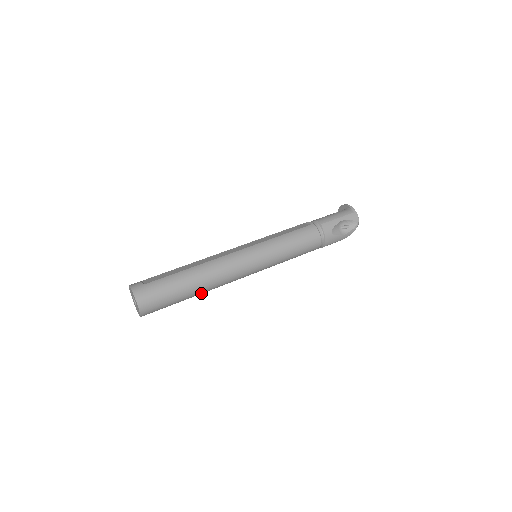
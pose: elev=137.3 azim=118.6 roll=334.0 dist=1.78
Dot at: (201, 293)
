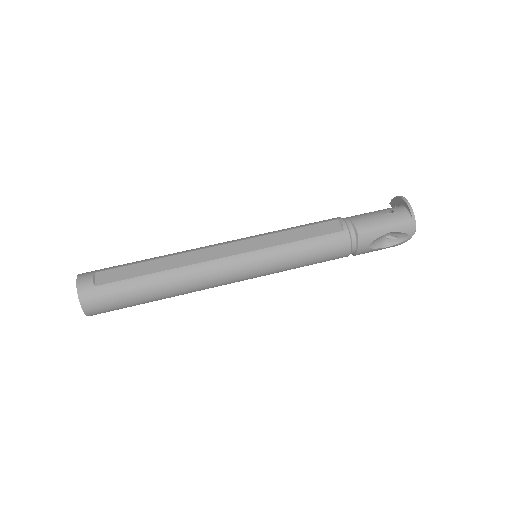
Dot at: occluded
